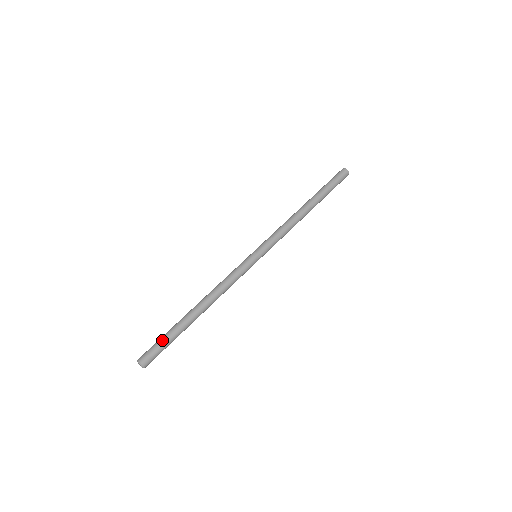
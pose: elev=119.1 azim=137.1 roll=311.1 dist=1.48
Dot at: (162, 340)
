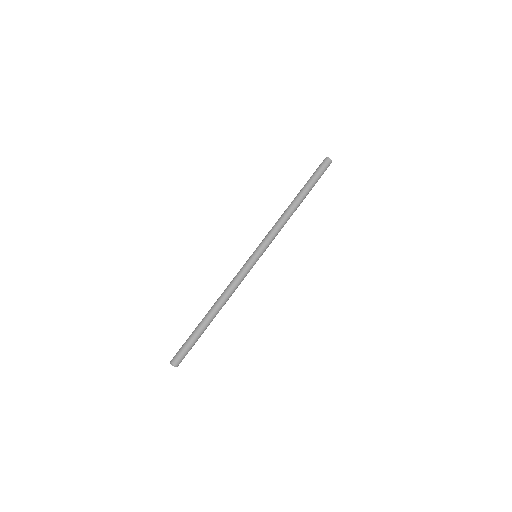
Dot at: (191, 346)
